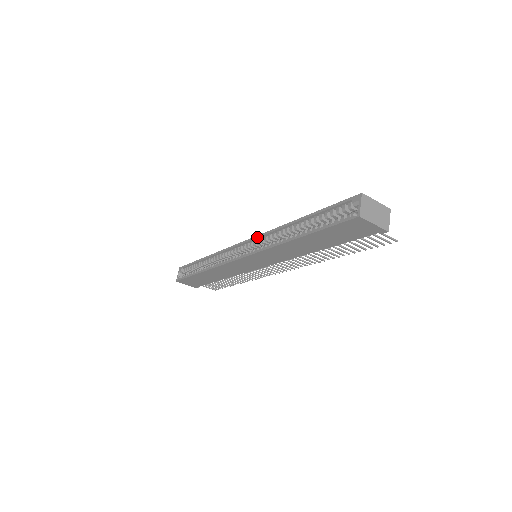
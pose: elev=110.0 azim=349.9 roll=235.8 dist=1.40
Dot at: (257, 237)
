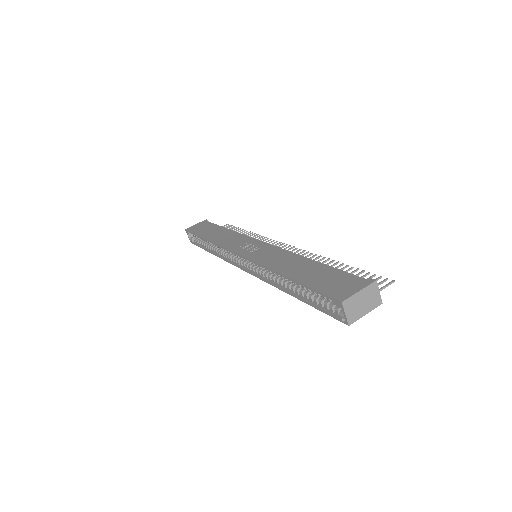
Dot at: (250, 261)
